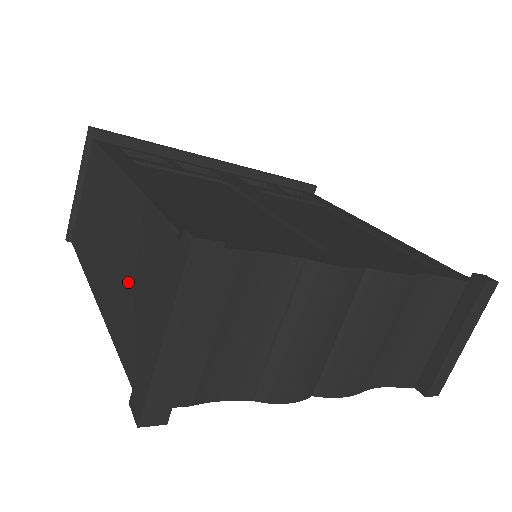
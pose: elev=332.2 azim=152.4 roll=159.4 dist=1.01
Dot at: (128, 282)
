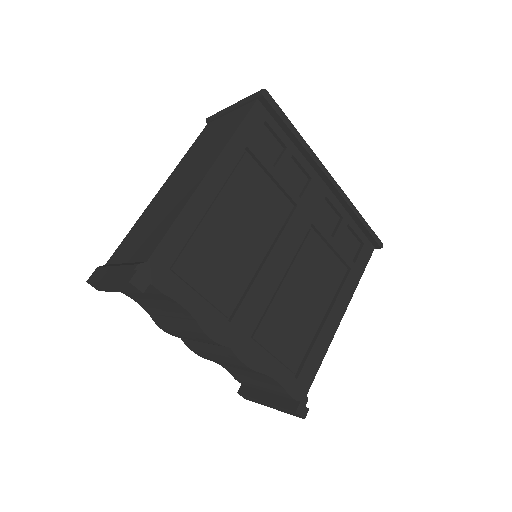
Dot at: (151, 222)
